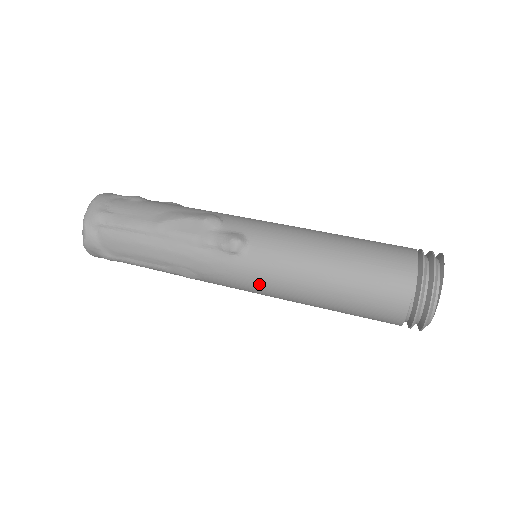
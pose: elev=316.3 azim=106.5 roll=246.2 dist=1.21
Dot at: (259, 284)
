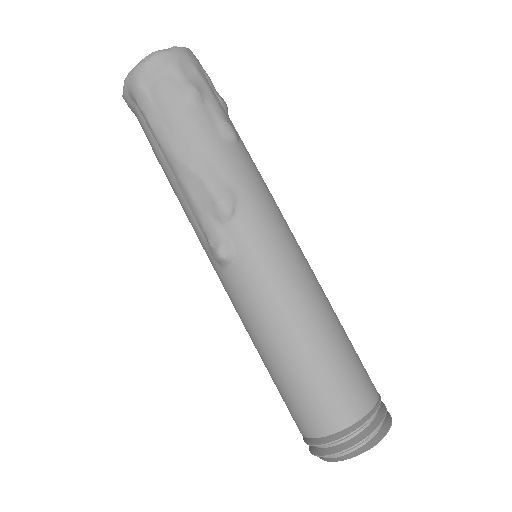
Dot at: occluded
